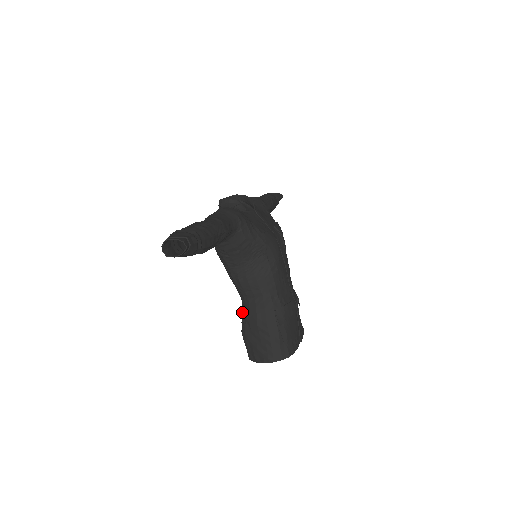
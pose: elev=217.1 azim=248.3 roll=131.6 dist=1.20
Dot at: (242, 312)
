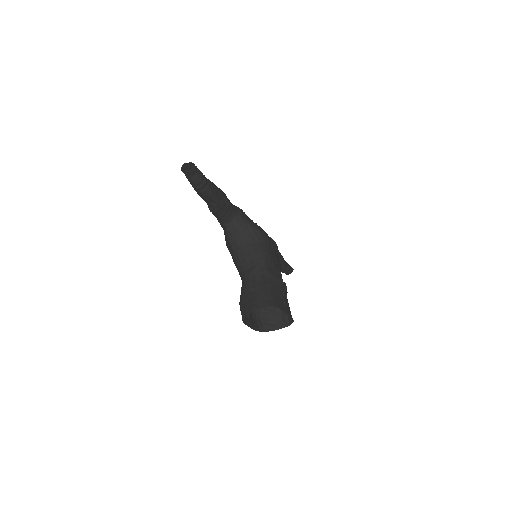
Dot at: occluded
